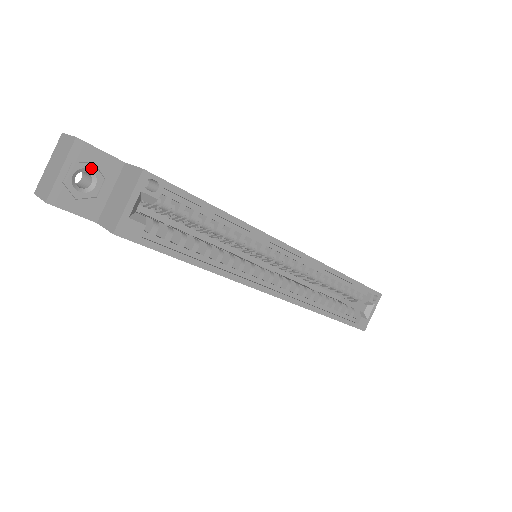
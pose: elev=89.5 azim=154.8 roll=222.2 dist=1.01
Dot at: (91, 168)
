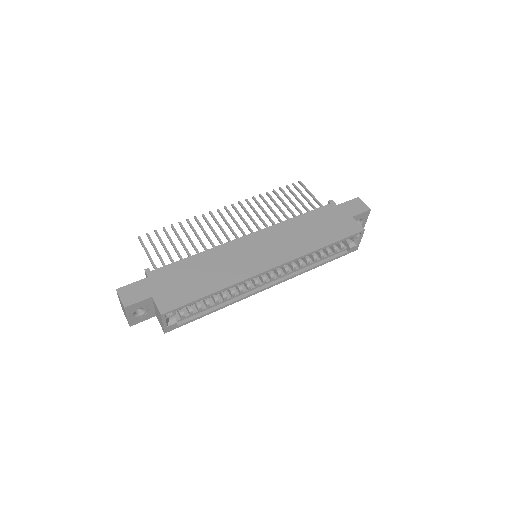
Dot at: (139, 308)
